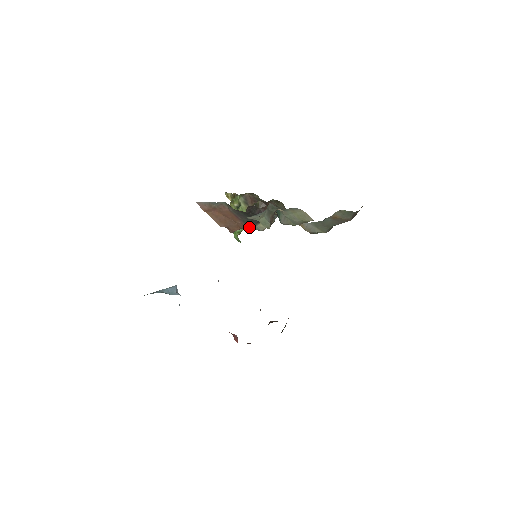
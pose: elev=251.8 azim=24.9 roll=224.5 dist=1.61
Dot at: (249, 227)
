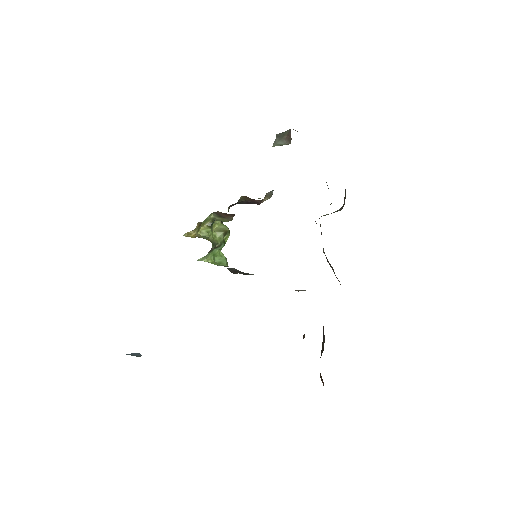
Dot at: occluded
